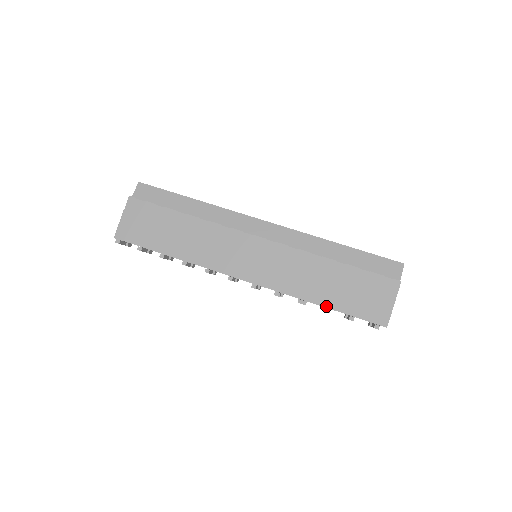
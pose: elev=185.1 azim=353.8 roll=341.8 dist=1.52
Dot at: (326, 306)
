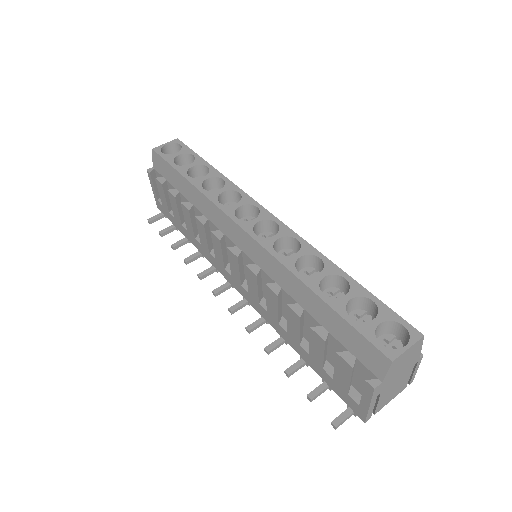
Dot at: (303, 358)
